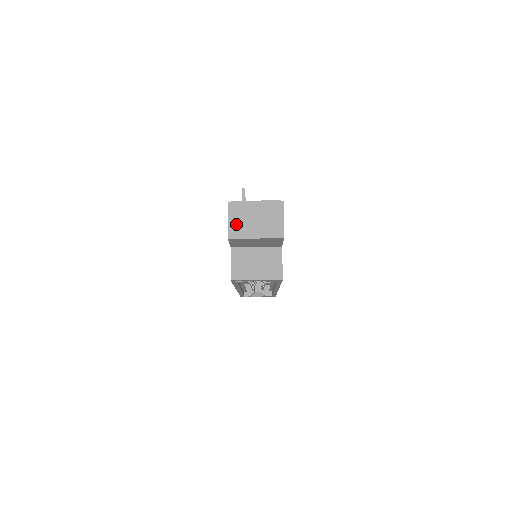
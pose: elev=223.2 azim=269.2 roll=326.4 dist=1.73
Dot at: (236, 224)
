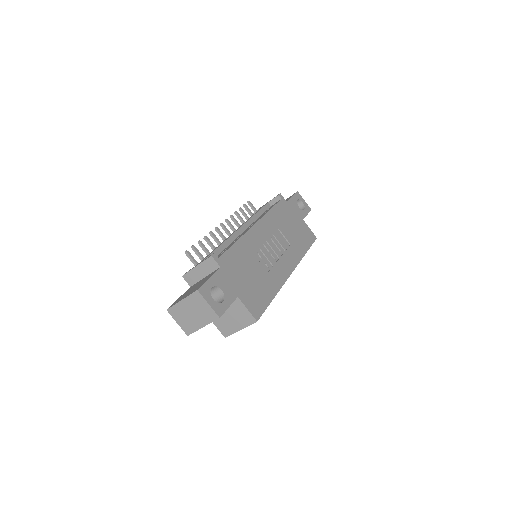
Dot at: (184, 323)
